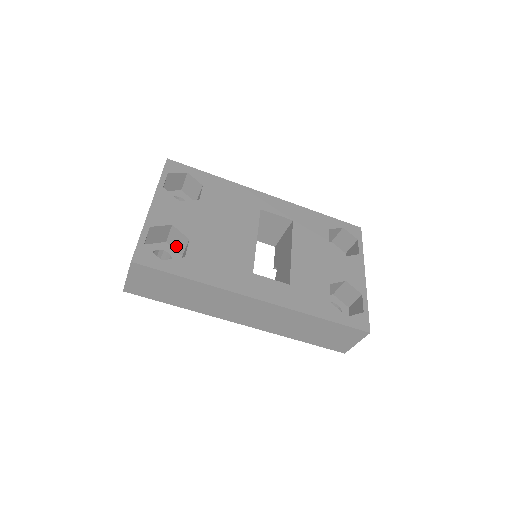
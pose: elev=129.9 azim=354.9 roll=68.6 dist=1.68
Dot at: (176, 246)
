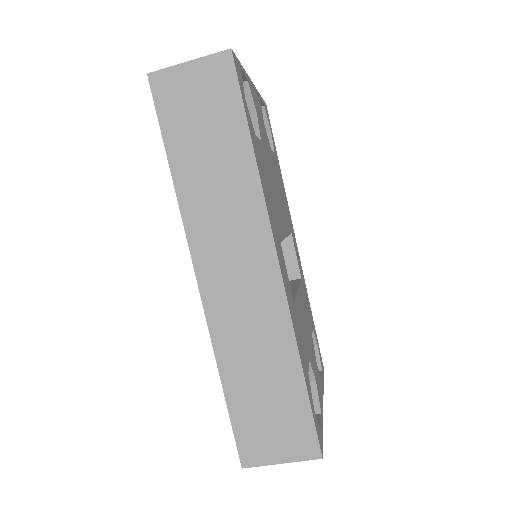
Dot at: occluded
